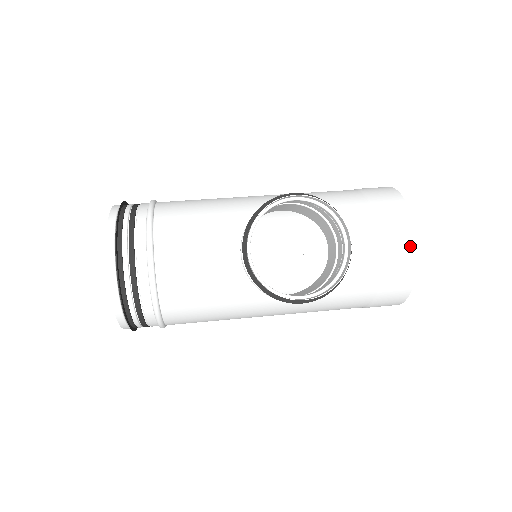
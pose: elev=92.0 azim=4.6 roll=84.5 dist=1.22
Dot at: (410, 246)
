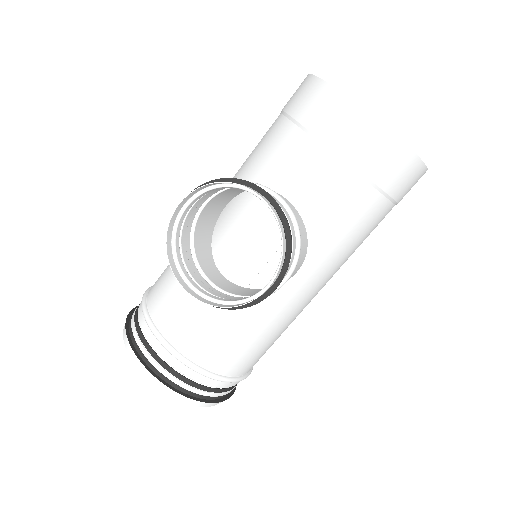
Dot at: (358, 117)
